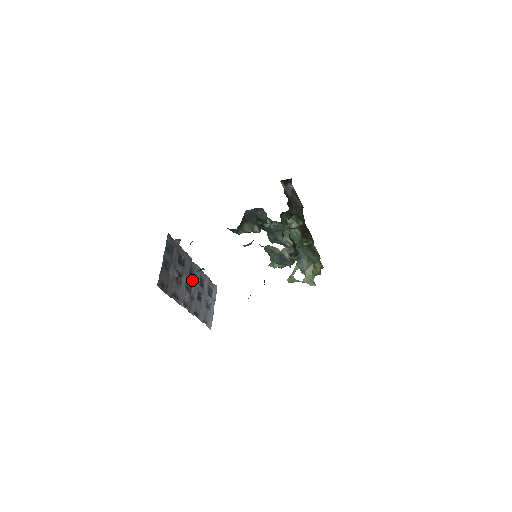
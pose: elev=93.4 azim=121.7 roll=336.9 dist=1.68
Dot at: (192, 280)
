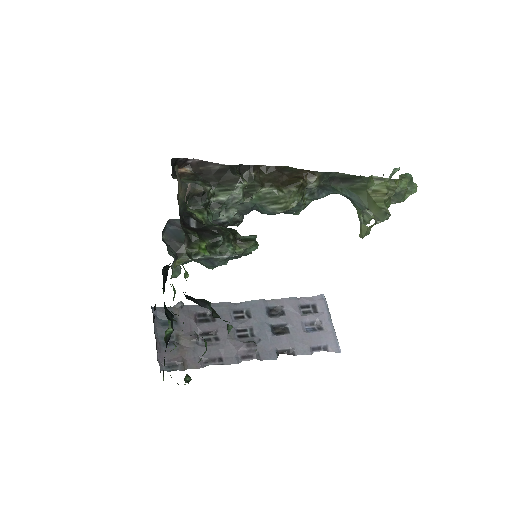
Dot at: (249, 322)
